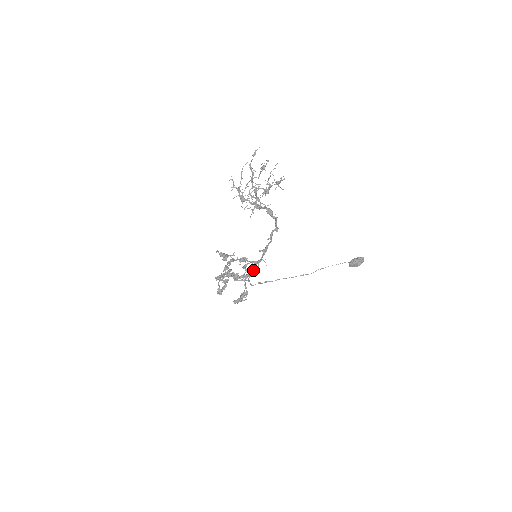
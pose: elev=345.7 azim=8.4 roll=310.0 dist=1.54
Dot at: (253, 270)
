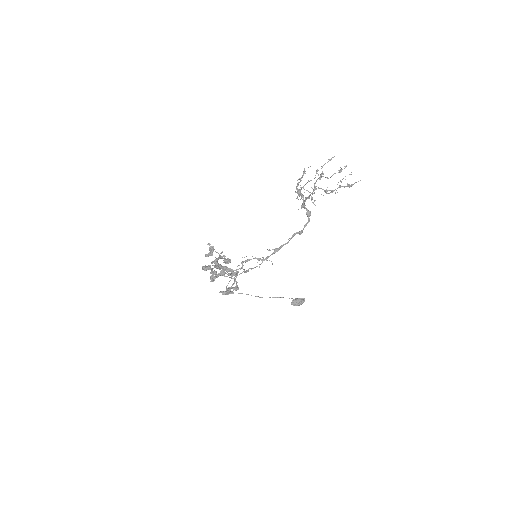
Dot at: (238, 272)
